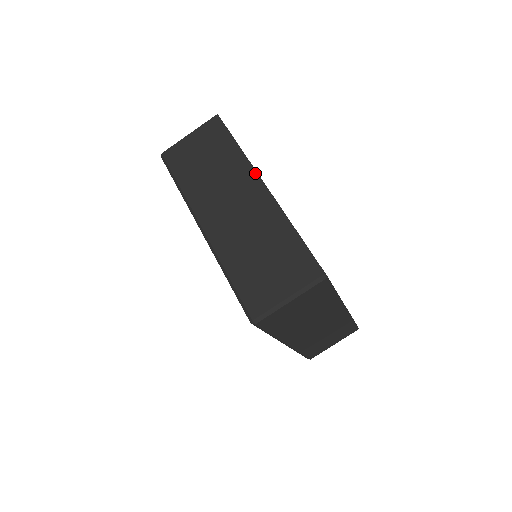
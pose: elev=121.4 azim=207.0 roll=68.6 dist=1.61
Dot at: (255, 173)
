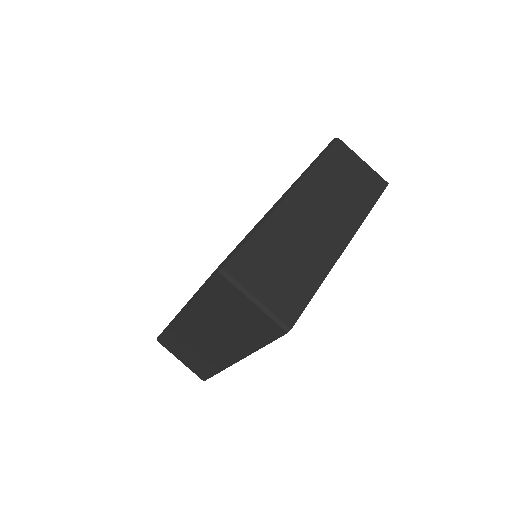
Dot at: (353, 233)
